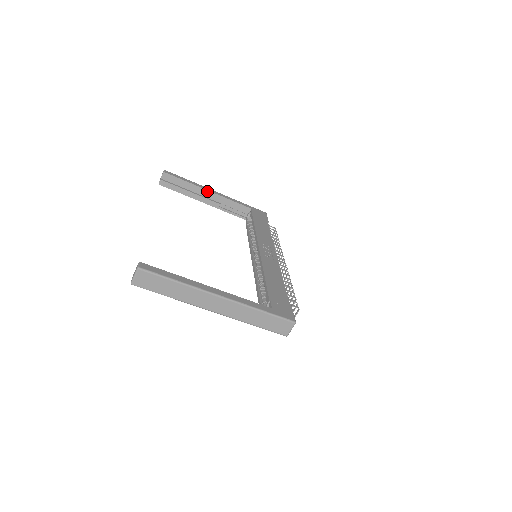
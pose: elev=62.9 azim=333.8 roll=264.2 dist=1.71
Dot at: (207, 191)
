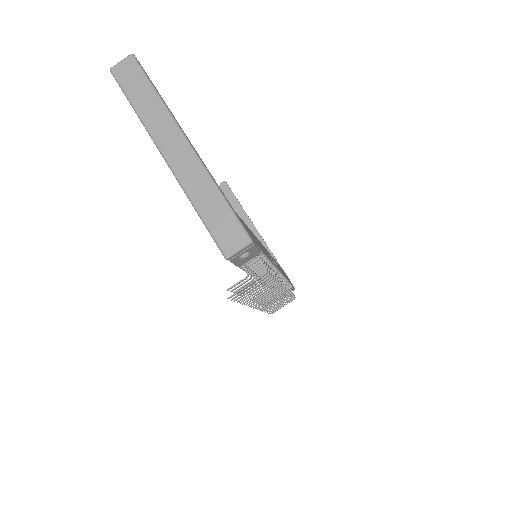
Dot at: (251, 223)
